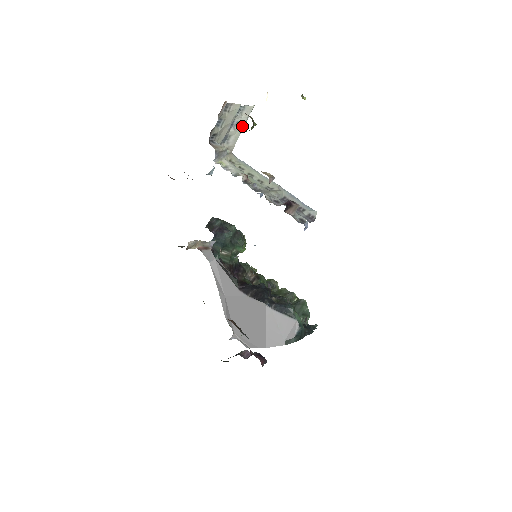
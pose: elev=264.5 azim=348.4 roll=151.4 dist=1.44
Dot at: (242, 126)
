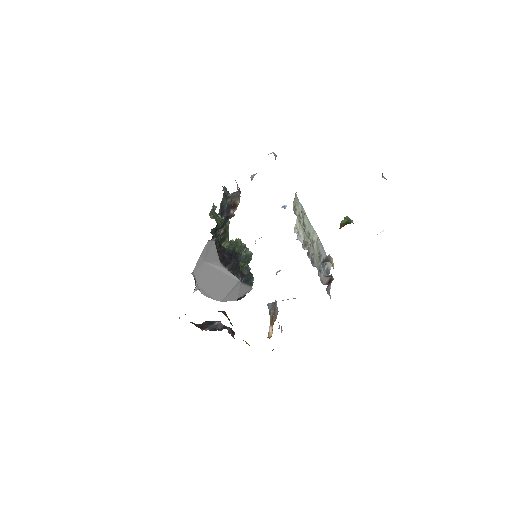
Dot at: occluded
